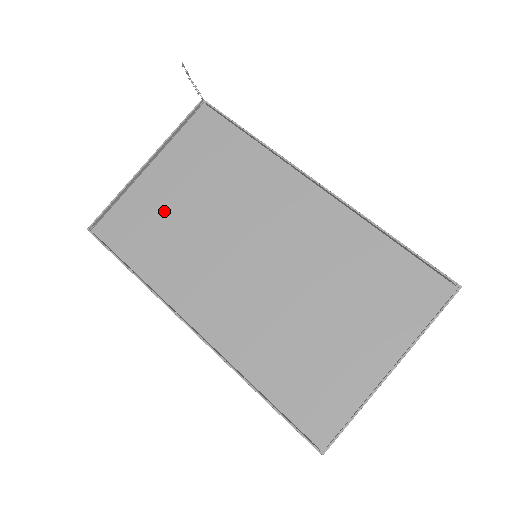
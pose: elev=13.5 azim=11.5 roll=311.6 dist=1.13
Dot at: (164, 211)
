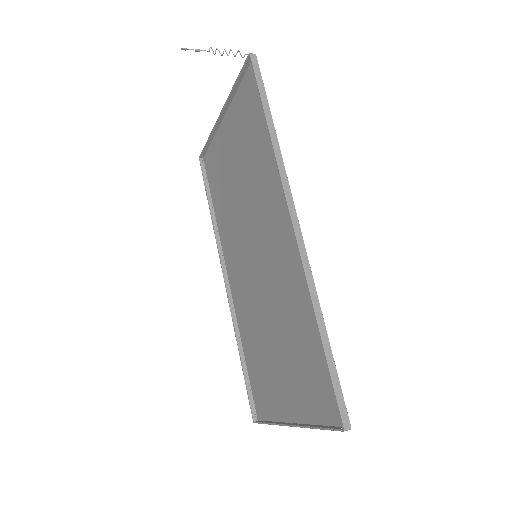
Dot at: (227, 169)
